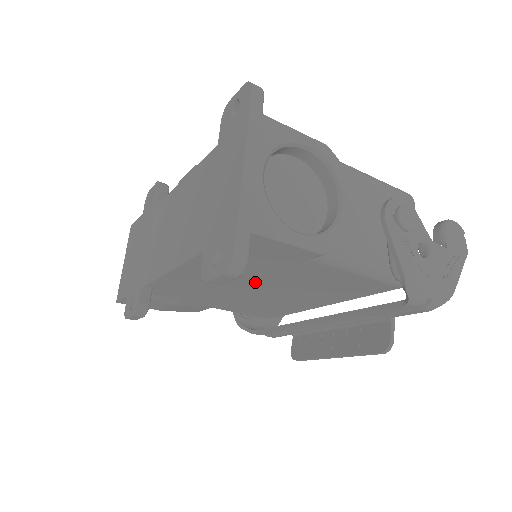
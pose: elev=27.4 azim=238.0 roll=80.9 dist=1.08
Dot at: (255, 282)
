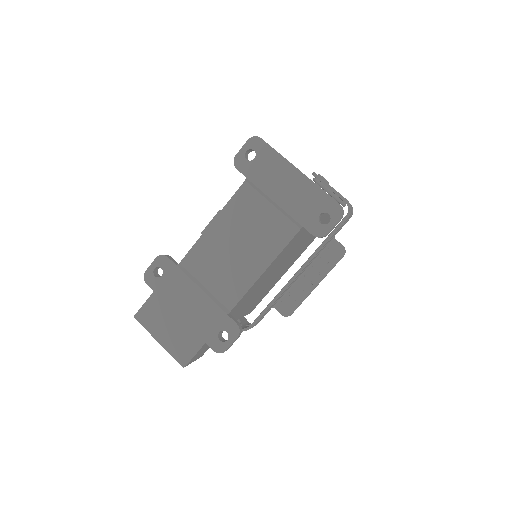
Dot at: (288, 256)
